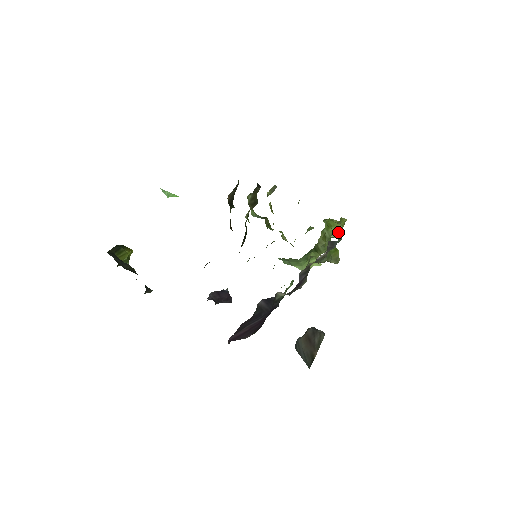
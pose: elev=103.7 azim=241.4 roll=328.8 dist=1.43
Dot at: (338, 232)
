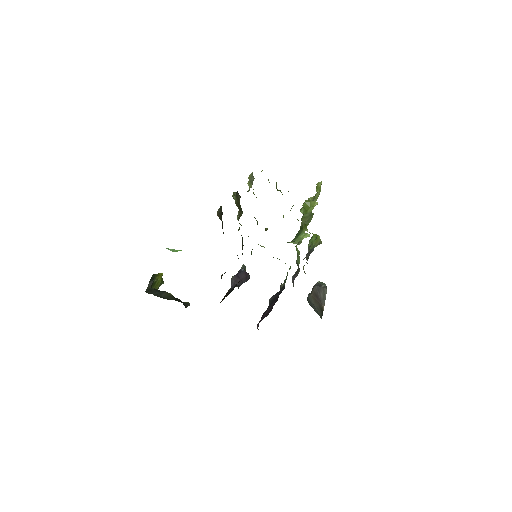
Dot at: (317, 197)
